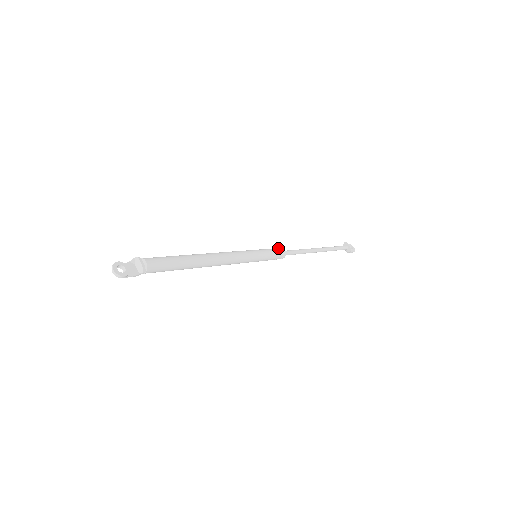
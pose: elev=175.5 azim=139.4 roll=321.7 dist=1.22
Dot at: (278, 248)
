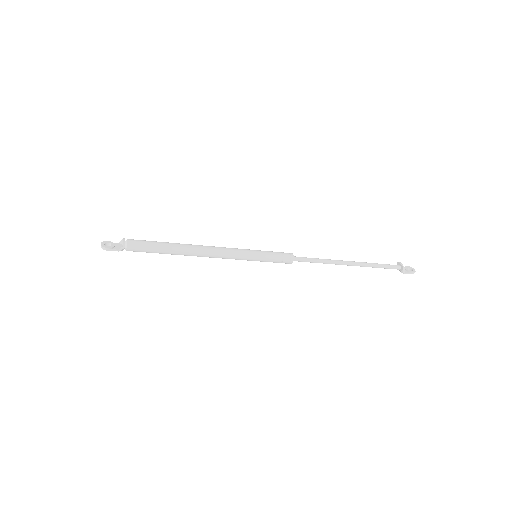
Dot at: occluded
